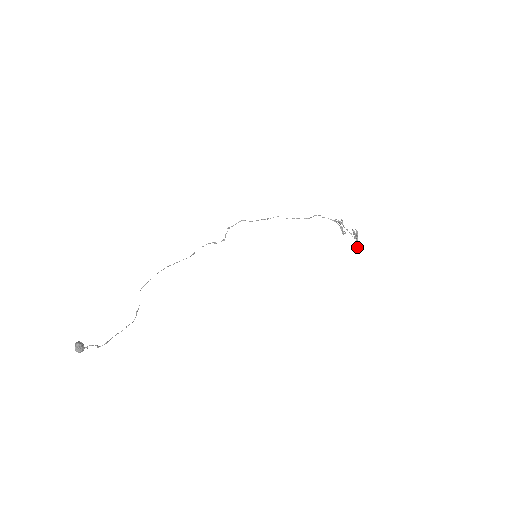
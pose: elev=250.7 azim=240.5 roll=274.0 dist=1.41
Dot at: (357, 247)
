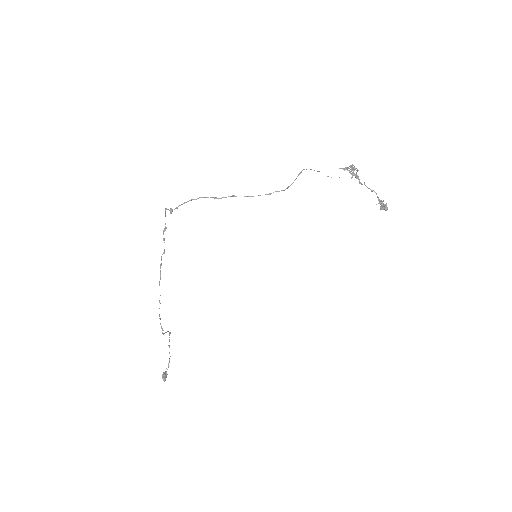
Dot at: occluded
